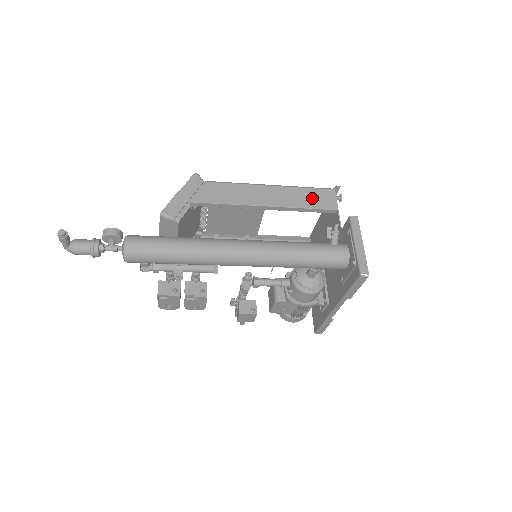
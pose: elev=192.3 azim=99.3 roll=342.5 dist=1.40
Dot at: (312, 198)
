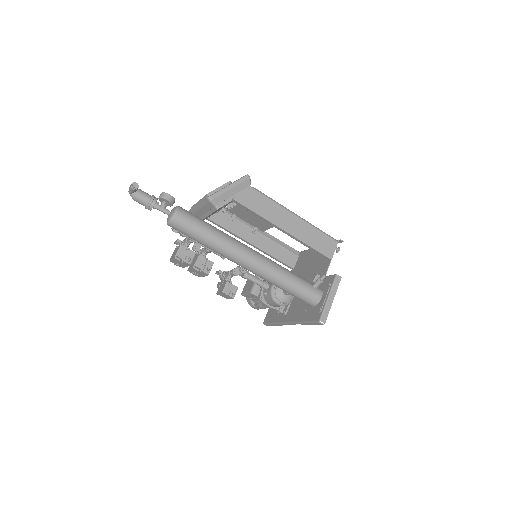
Dot at: (319, 241)
